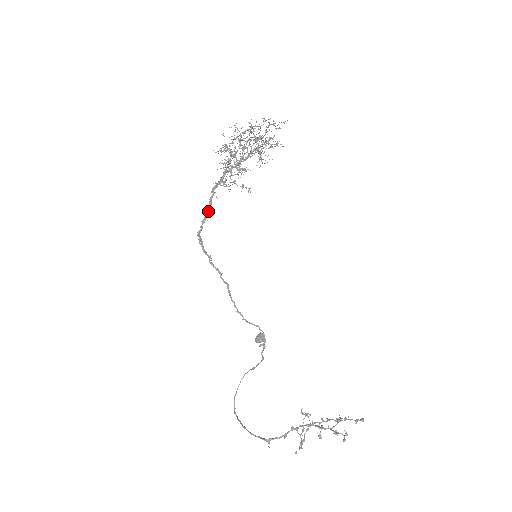
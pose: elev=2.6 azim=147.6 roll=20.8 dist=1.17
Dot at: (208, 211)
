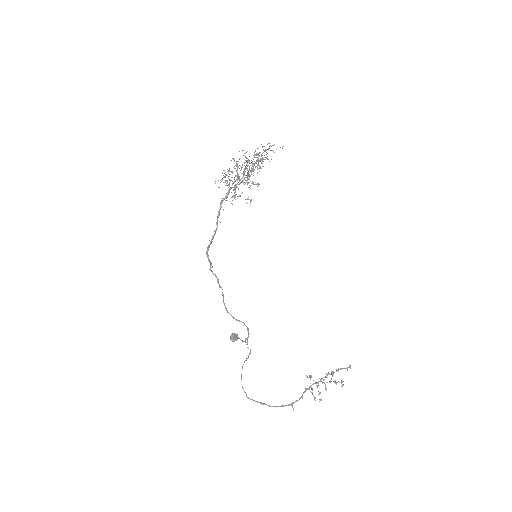
Dot at: (217, 222)
